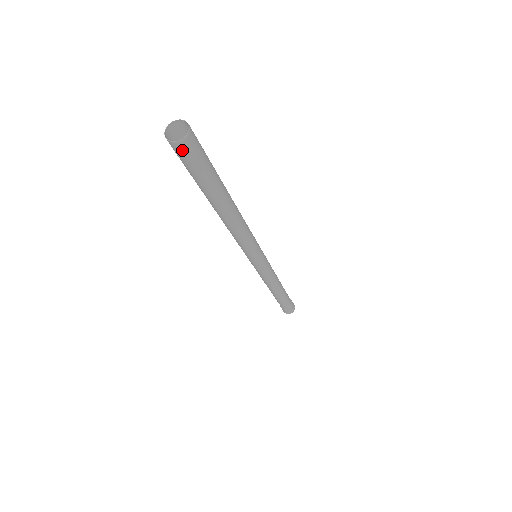
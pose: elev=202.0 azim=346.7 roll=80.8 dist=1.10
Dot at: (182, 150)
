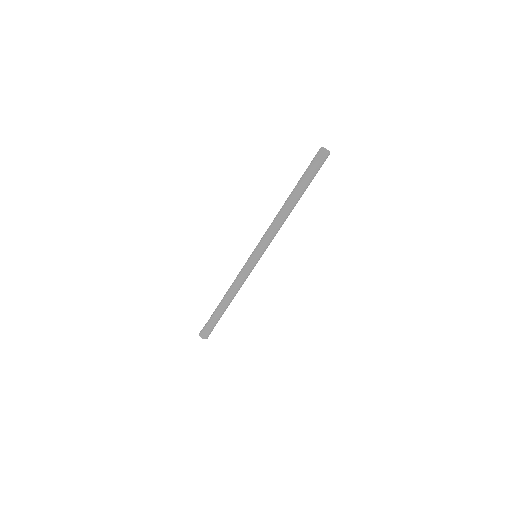
Dot at: (326, 158)
